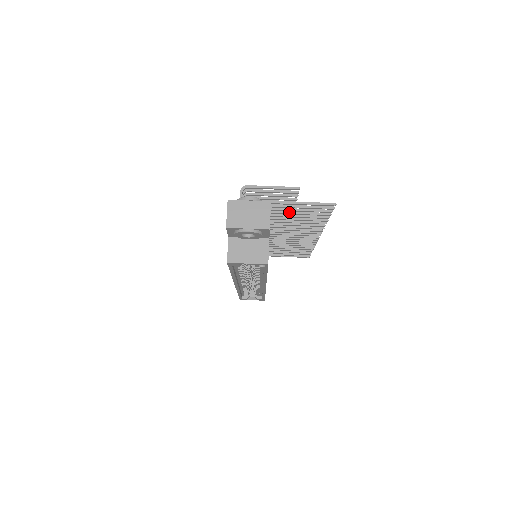
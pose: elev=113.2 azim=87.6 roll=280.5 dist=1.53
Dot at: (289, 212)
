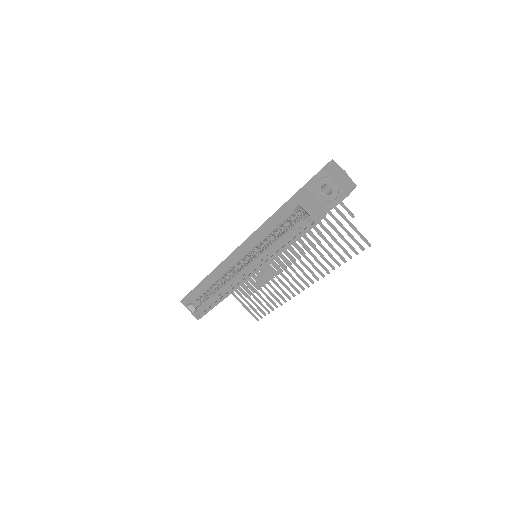
Dot at: occluded
